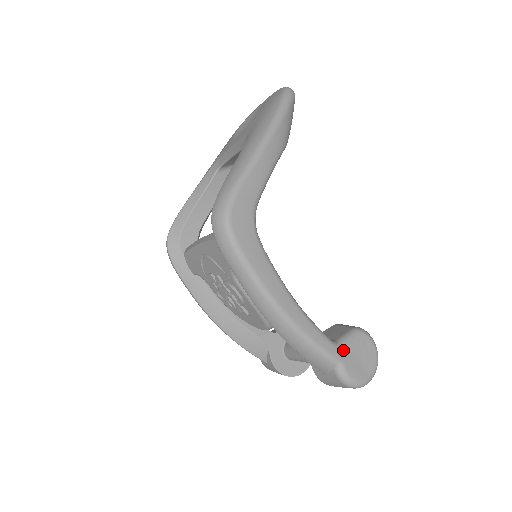
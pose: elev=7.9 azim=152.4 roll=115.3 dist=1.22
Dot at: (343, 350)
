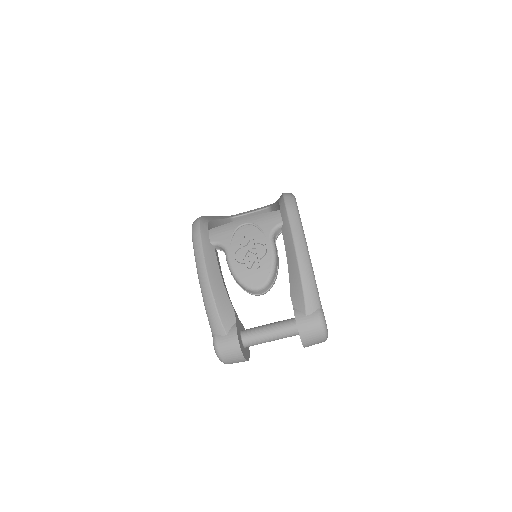
Dot at: occluded
